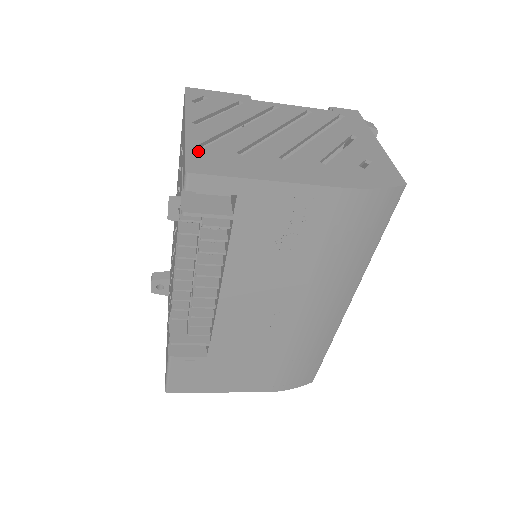
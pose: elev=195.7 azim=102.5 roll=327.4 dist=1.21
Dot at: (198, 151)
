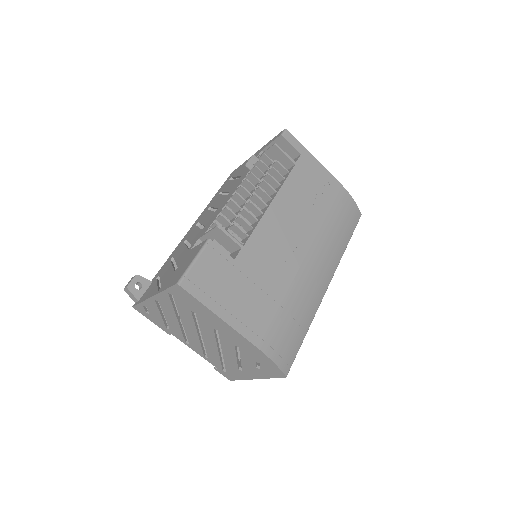
Dot at: occluded
